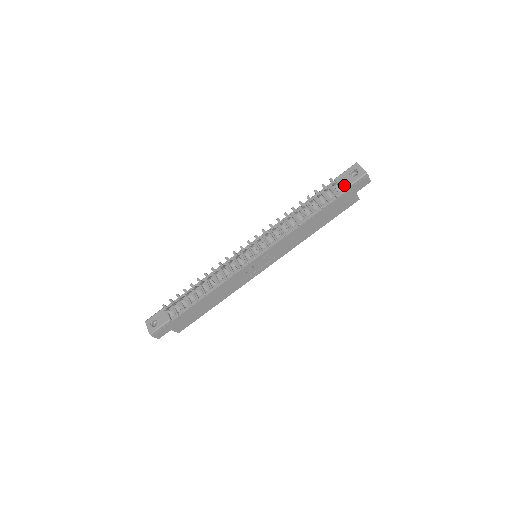
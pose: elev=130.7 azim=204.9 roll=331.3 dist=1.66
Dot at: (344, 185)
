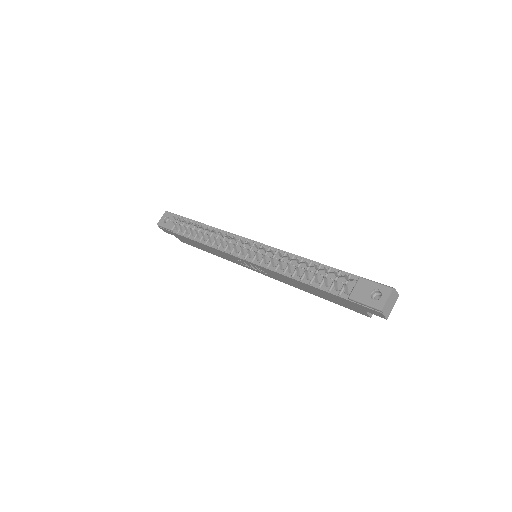
Dot at: (355, 294)
